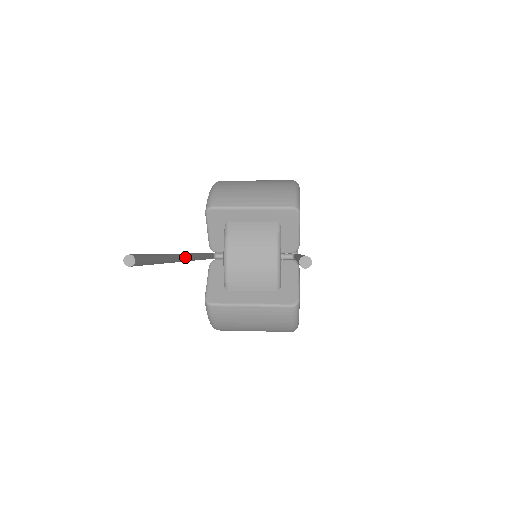
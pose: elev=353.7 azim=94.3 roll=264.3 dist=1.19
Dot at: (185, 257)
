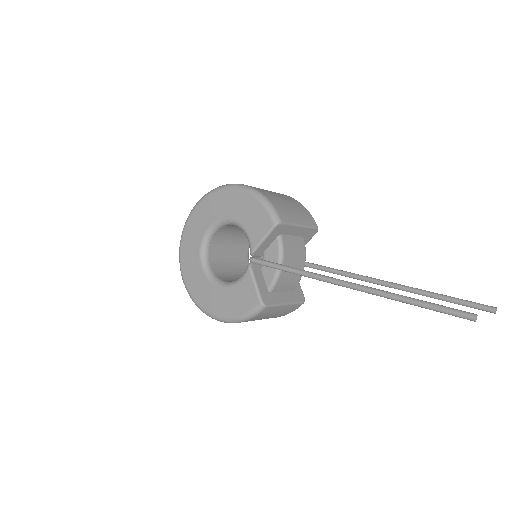
Dot at: (356, 286)
